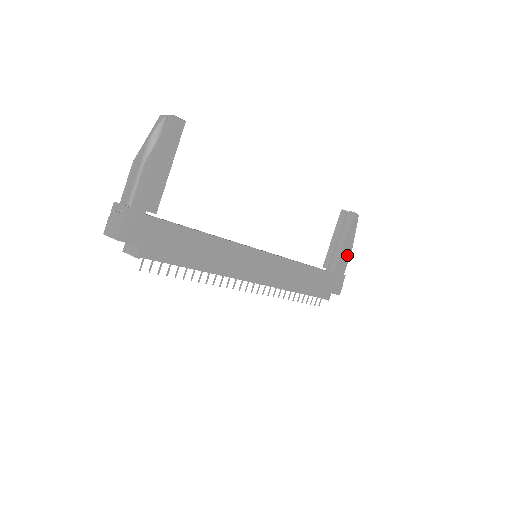
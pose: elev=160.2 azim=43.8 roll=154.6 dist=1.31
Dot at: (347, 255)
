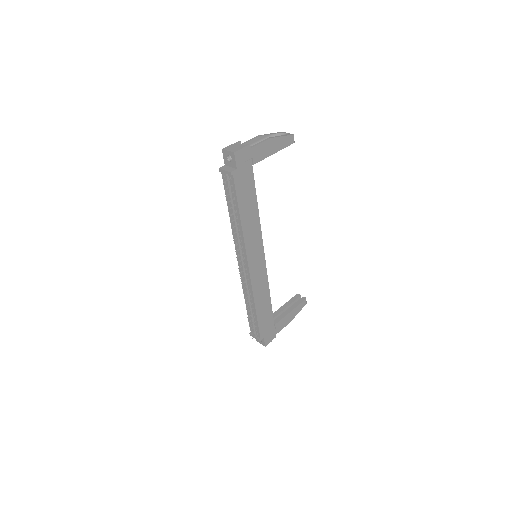
Dot at: (286, 322)
